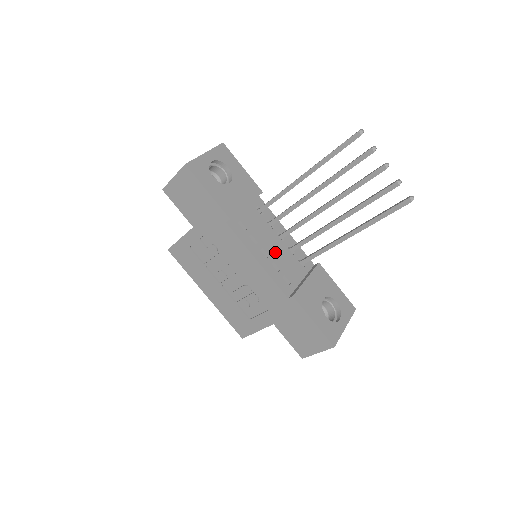
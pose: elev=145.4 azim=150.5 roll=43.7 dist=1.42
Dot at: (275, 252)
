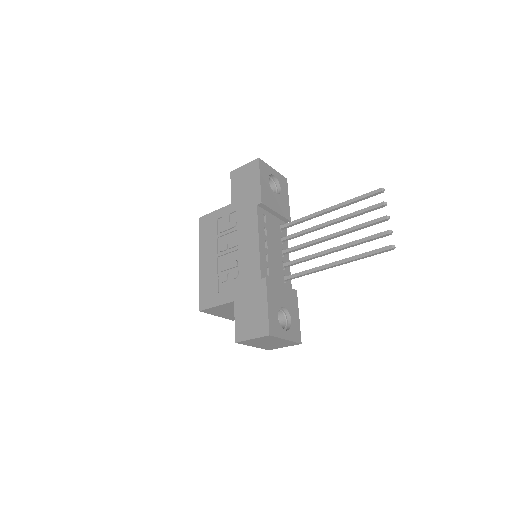
Dot at: (273, 253)
